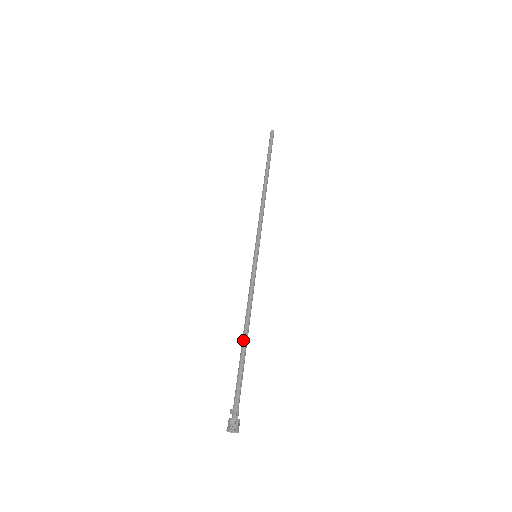
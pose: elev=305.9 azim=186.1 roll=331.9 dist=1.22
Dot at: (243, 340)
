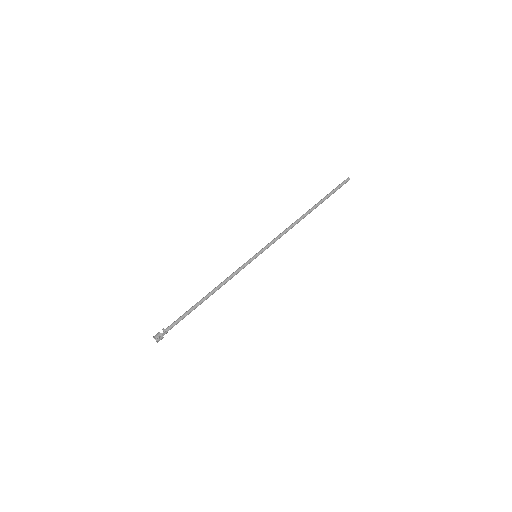
Dot at: (202, 298)
